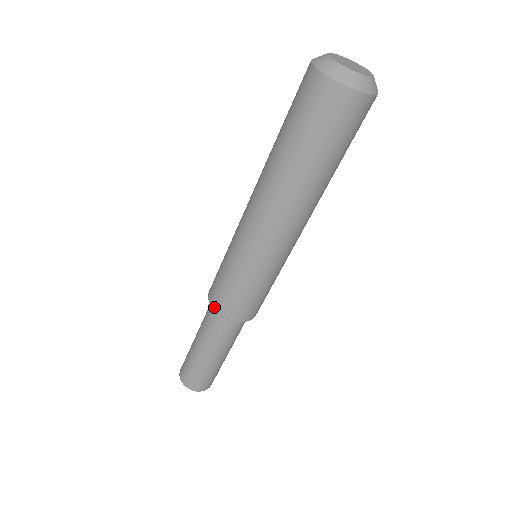
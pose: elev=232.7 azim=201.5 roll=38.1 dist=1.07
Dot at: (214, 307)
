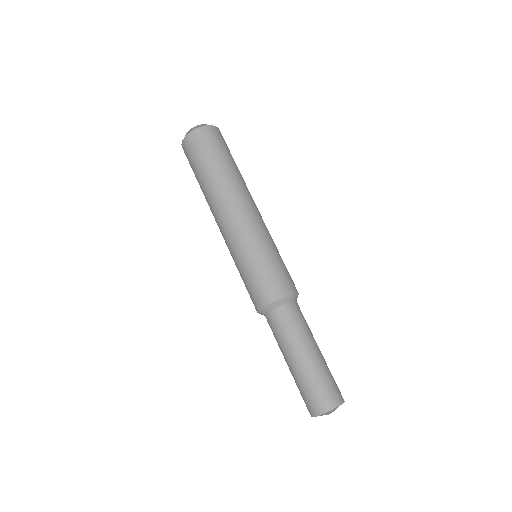
Dot at: (261, 306)
